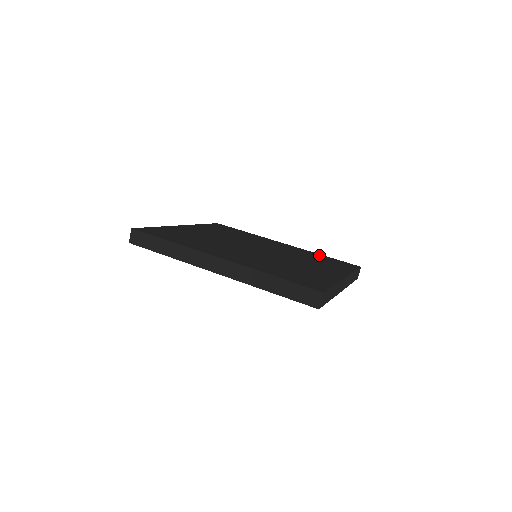
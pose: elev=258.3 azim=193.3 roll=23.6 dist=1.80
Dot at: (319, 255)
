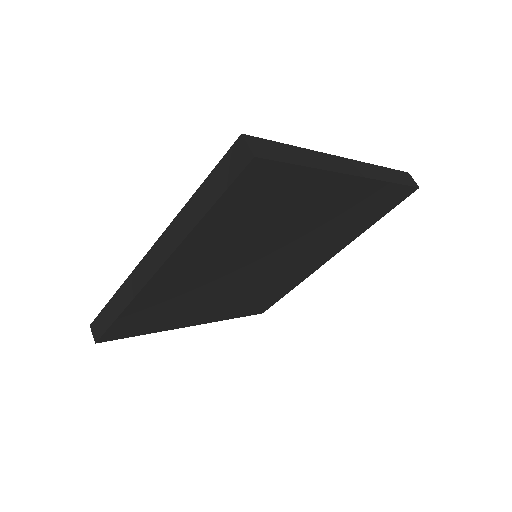
Dot at: occluded
